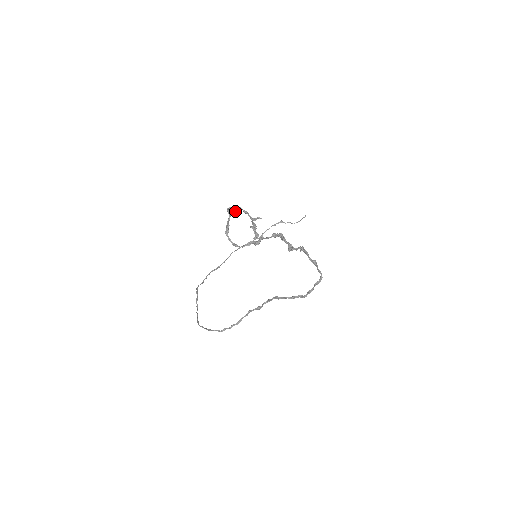
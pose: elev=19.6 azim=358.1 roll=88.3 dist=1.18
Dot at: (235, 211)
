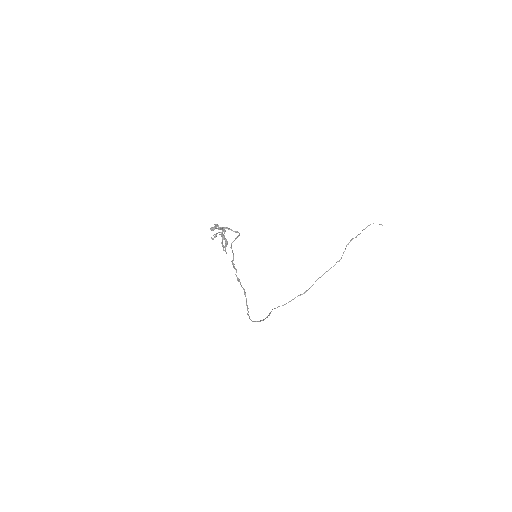
Dot at: (222, 235)
